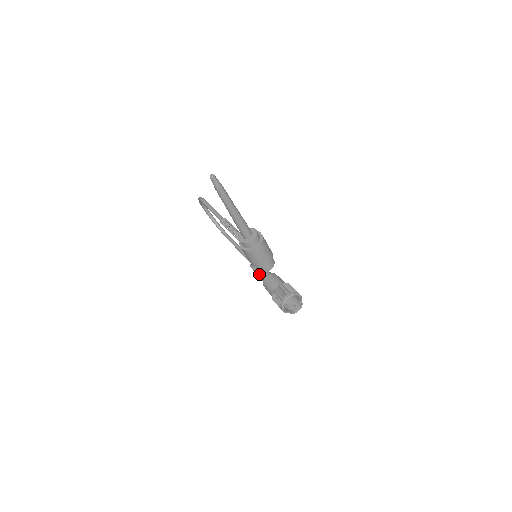
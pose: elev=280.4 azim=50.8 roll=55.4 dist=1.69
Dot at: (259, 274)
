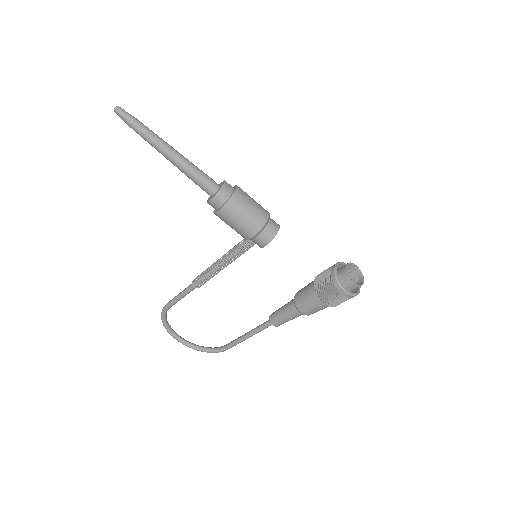
Dot at: (286, 311)
